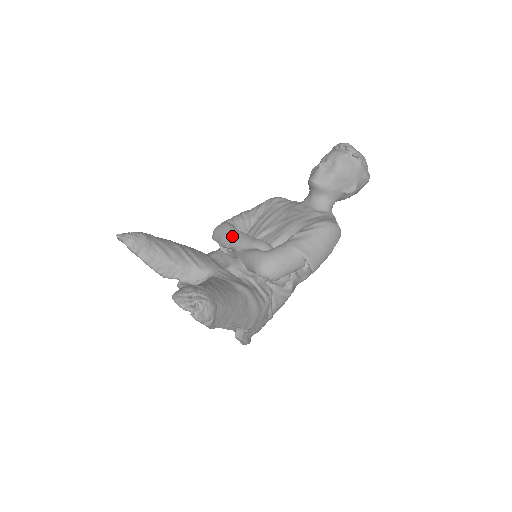
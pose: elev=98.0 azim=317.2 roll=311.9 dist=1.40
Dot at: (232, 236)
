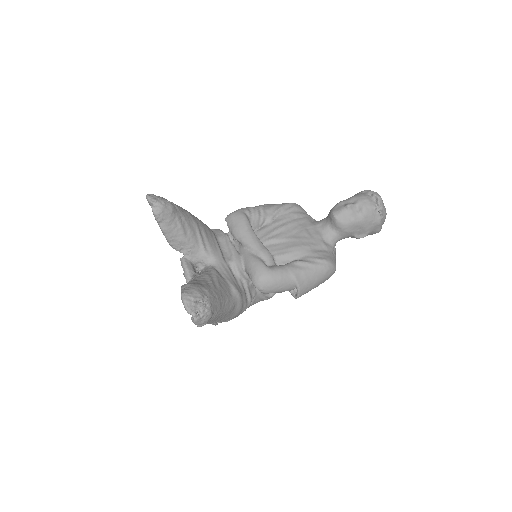
Dot at: (245, 233)
